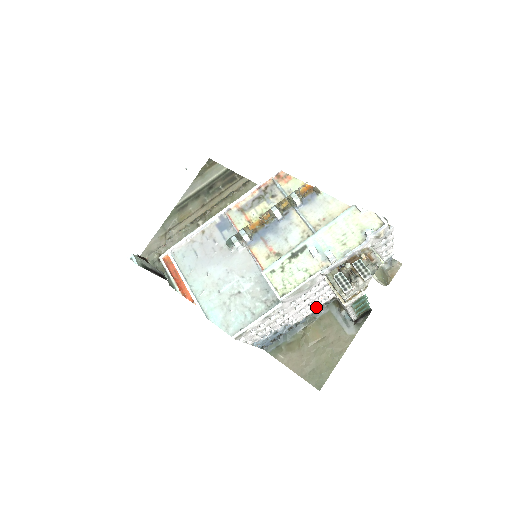
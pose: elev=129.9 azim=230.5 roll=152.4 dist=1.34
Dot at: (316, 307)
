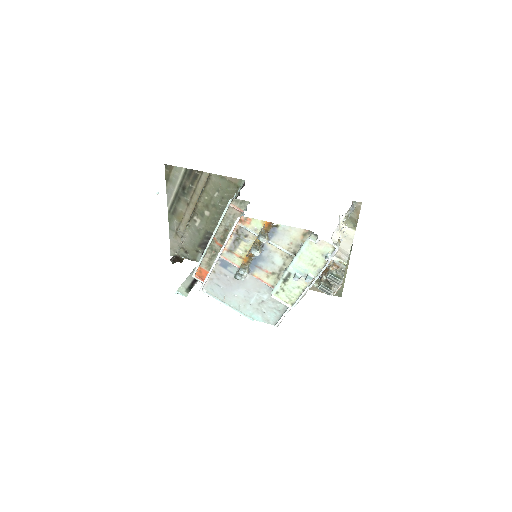
Dot at: occluded
